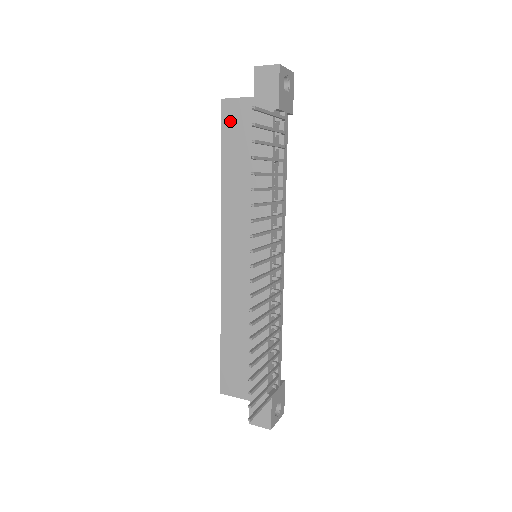
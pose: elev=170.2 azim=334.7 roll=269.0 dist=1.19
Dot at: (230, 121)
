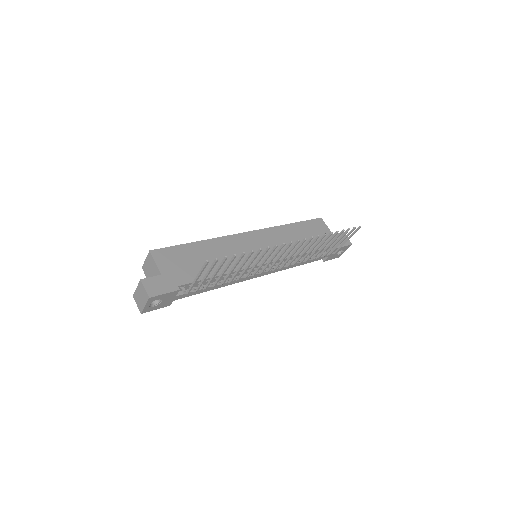
Dot at: (316, 224)
